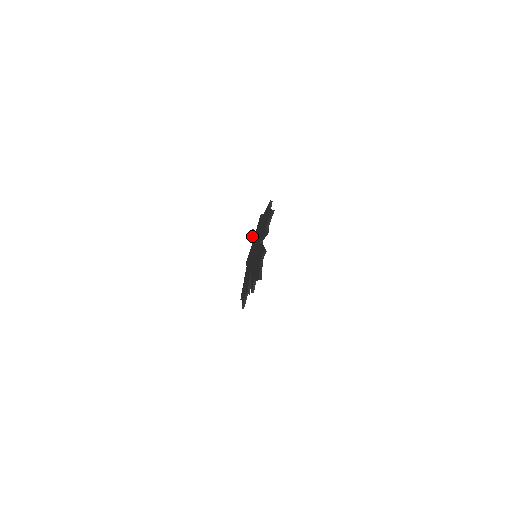
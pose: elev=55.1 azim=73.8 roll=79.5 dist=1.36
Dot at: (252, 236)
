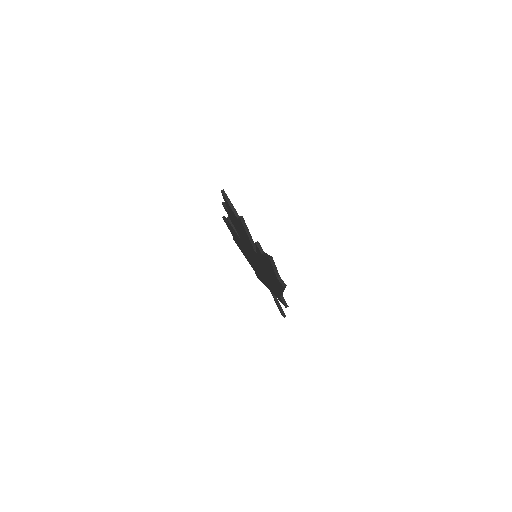
Dot at: occluded
